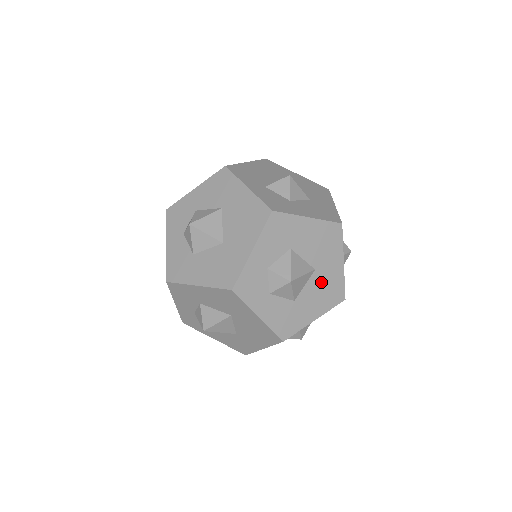
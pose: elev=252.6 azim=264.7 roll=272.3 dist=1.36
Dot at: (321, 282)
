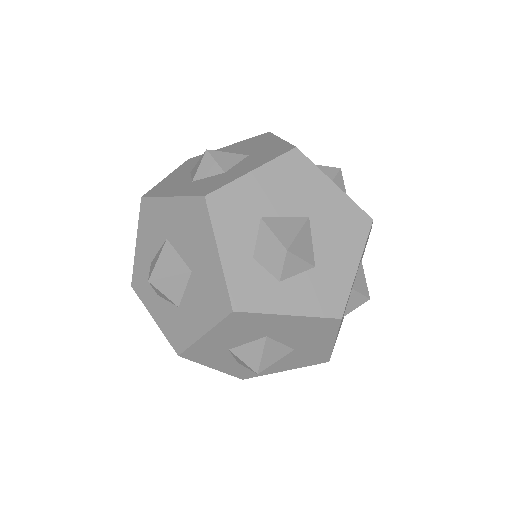
Dot at: (328, 224)
